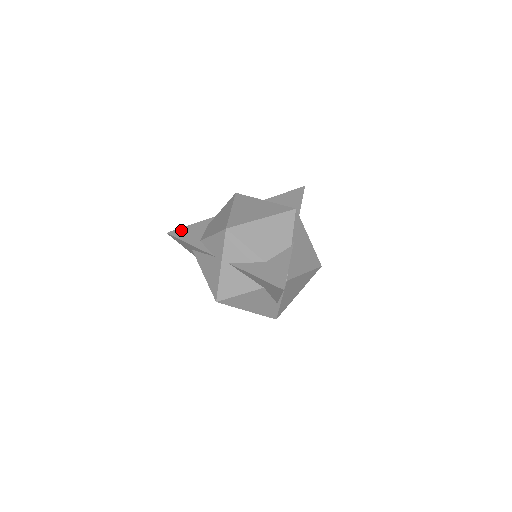
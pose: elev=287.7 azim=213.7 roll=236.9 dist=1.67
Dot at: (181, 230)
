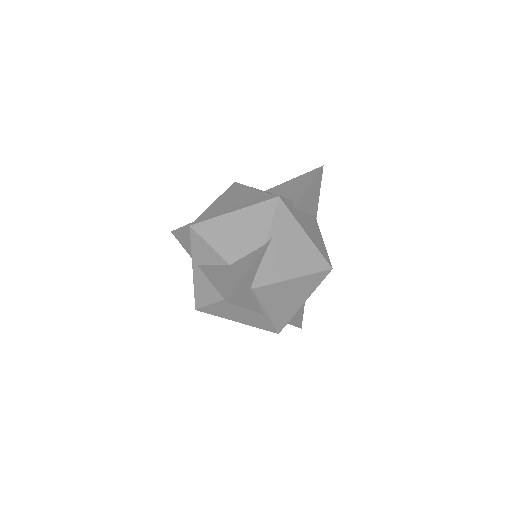
Dot at: (183, 228)
